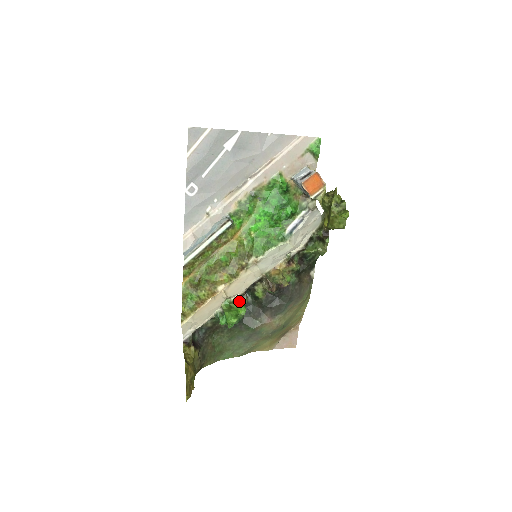
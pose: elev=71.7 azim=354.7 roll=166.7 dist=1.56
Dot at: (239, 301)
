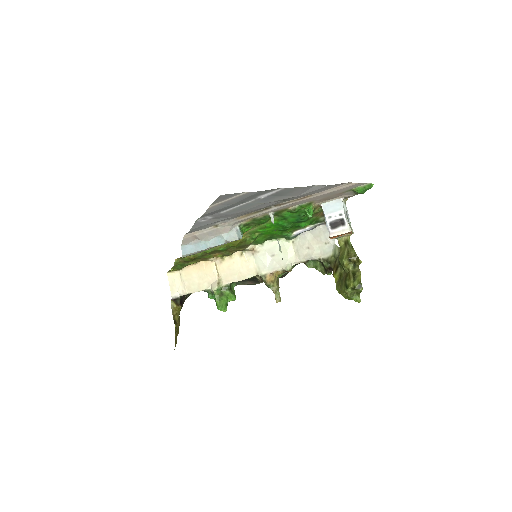
Dot at: (230, 286)
